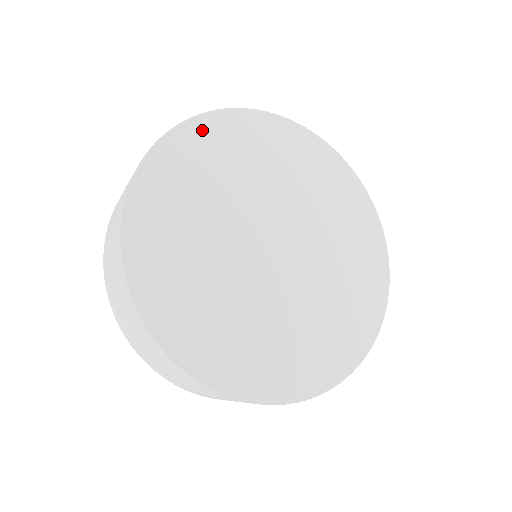
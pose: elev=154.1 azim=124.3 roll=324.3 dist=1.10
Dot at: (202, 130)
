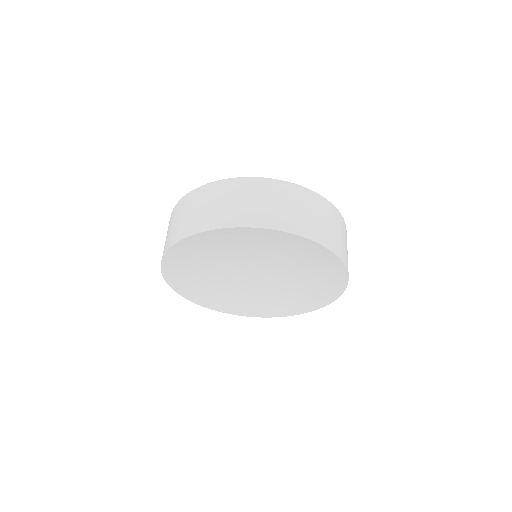
Dot at: occluded
